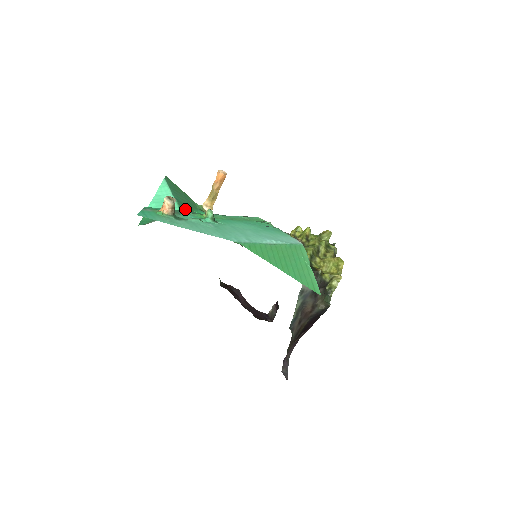
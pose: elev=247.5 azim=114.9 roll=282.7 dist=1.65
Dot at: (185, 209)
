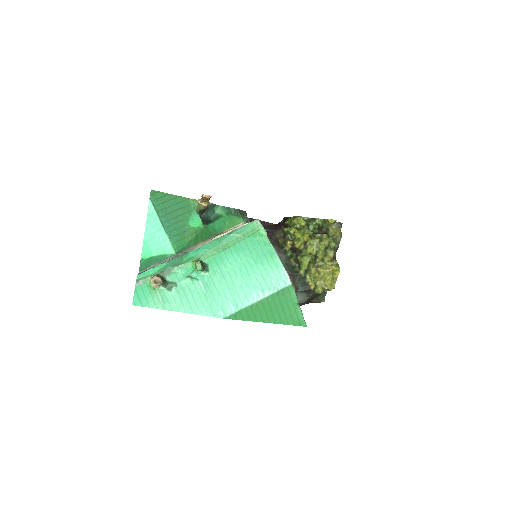
Dot at: (178, 237)
